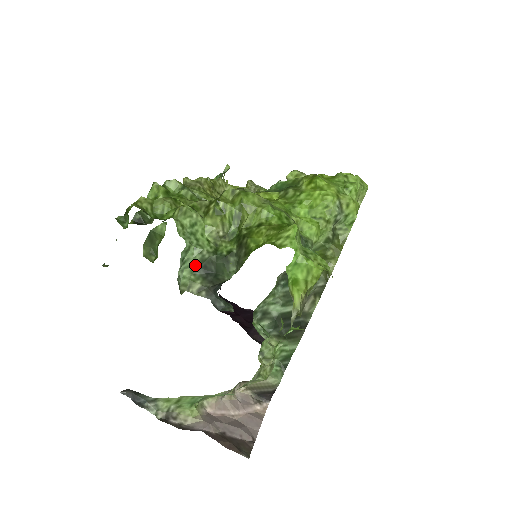
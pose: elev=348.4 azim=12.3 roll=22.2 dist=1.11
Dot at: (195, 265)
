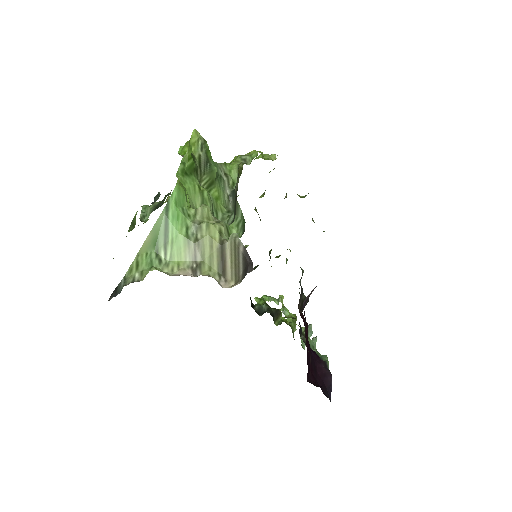
Dot at: (151, 211)
